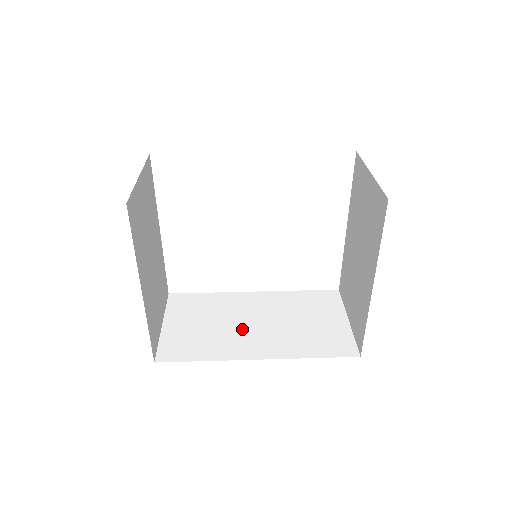
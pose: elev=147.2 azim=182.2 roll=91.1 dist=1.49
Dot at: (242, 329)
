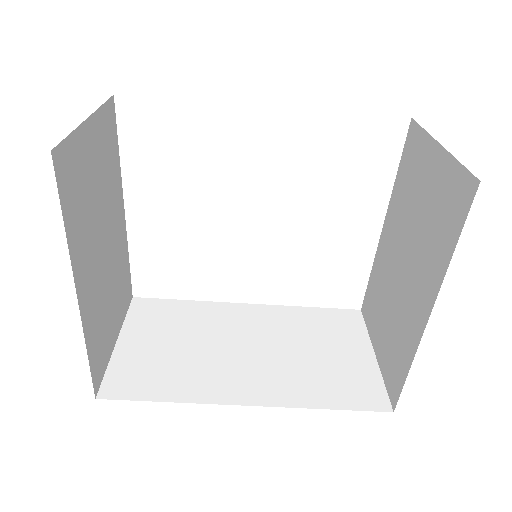
Dot at: (227, 356)
